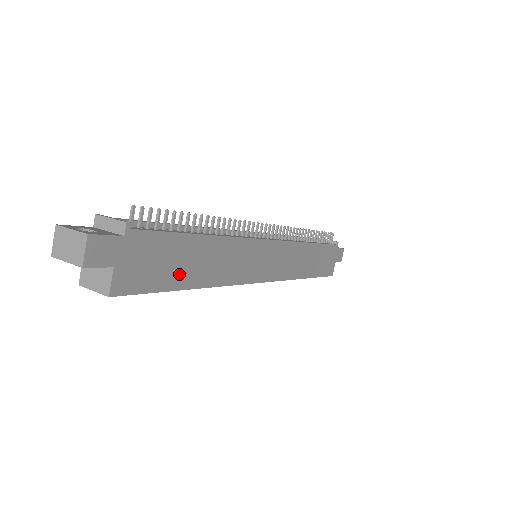
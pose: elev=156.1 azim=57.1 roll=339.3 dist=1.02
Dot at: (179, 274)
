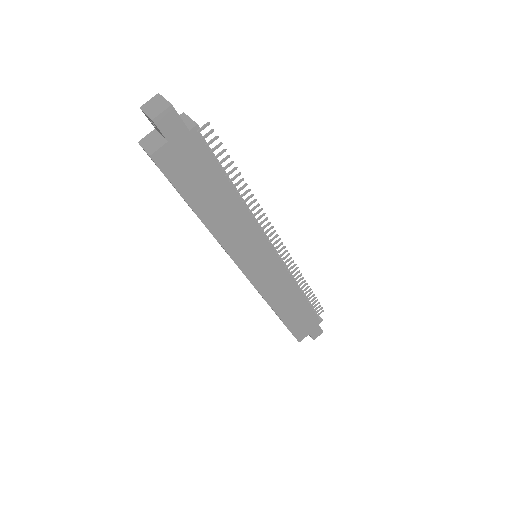
Dot at: (199, 196)
